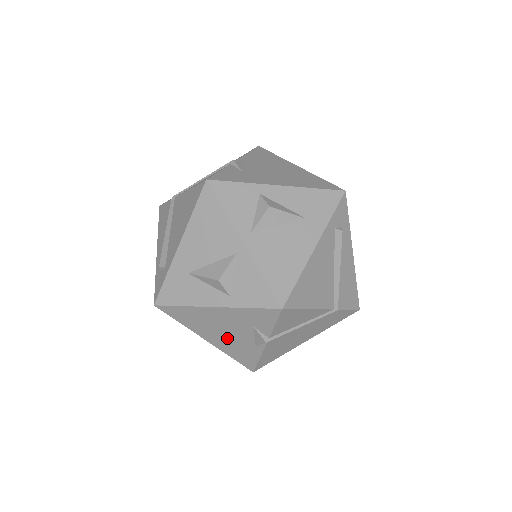
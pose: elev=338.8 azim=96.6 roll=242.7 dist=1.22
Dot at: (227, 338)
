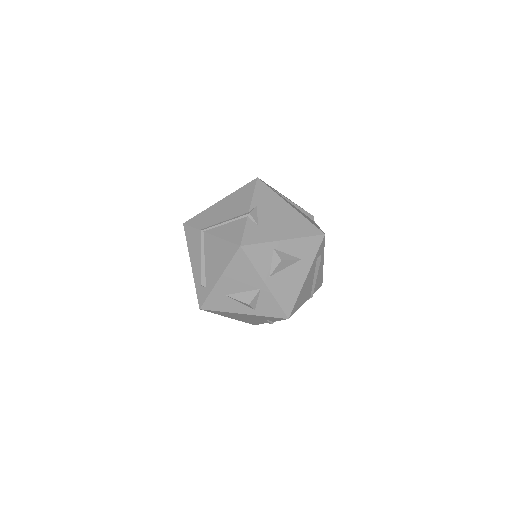
Dot at: (245, 319)
